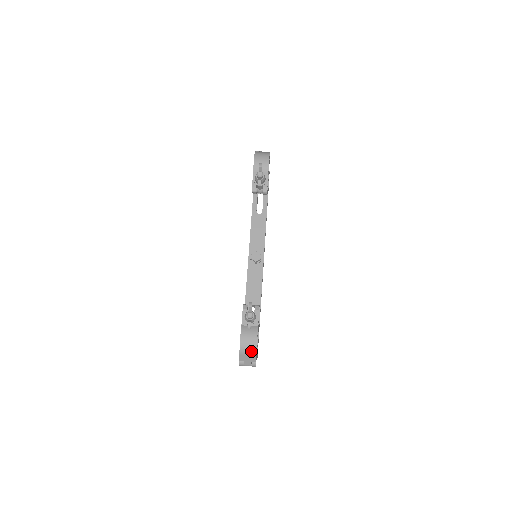
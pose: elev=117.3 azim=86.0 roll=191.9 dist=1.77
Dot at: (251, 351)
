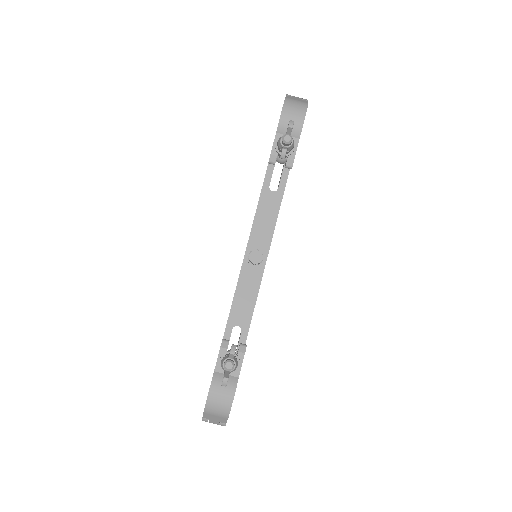
Dot at: (221, 412)
